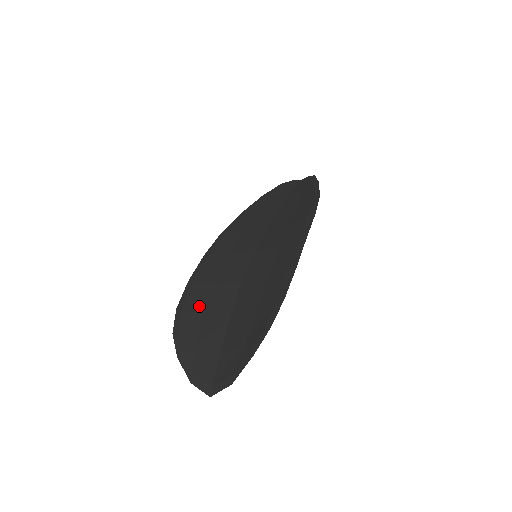
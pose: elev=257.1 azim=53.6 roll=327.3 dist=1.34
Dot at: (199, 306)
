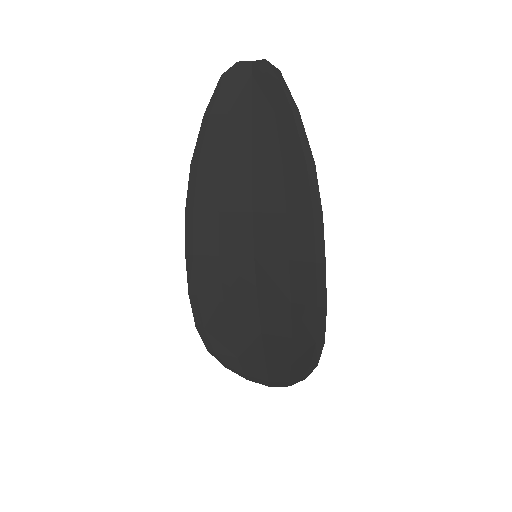
Dot at: (220, 323)
